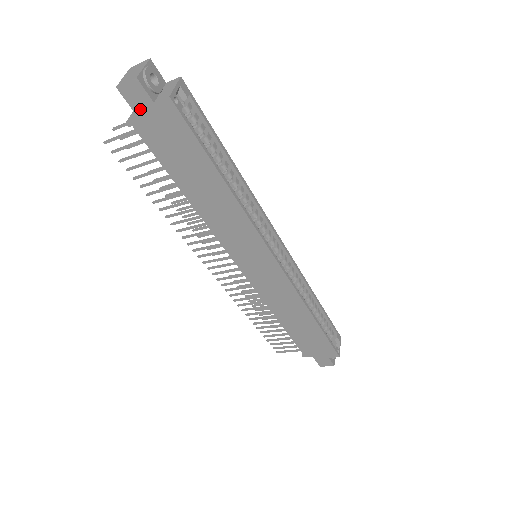
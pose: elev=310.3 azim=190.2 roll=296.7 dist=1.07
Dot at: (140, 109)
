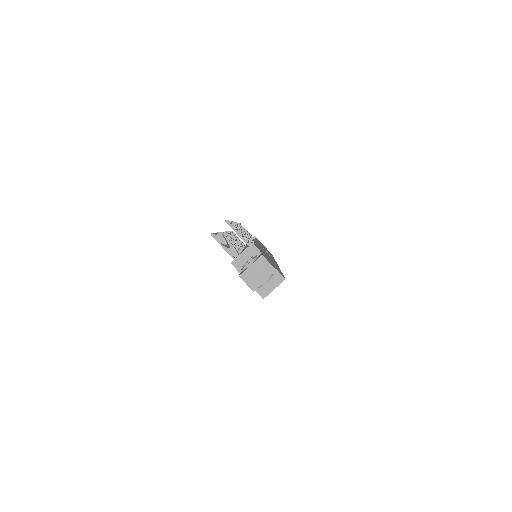
Dot at: occluded
